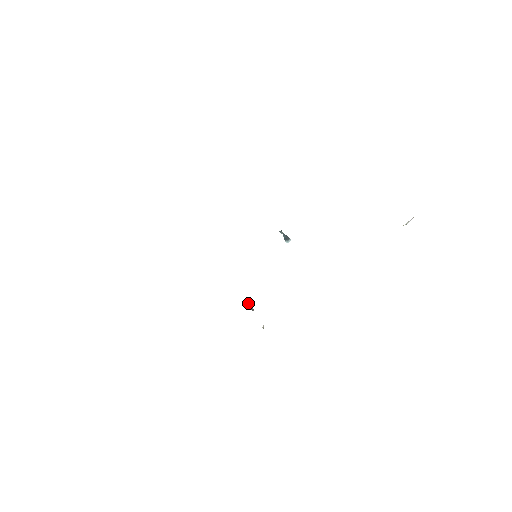
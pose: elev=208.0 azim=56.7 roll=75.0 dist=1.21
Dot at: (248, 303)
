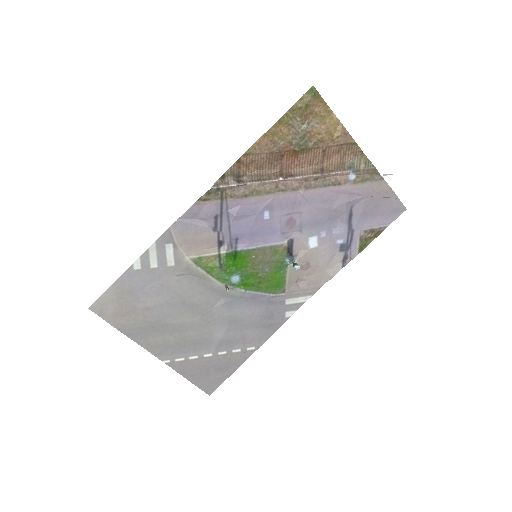
Dot at: occluded
